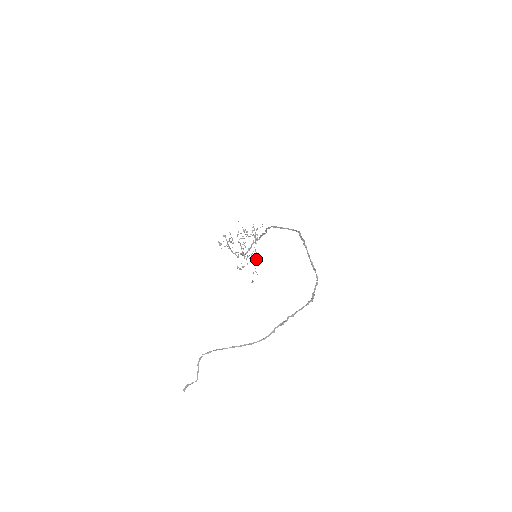
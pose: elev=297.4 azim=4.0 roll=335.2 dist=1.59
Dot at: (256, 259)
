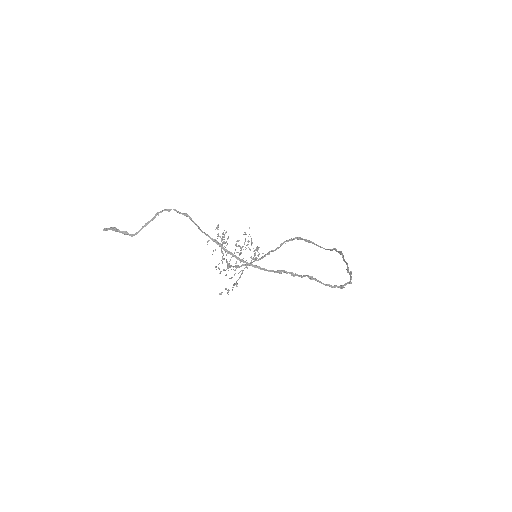
Dot at: (235, 283)
